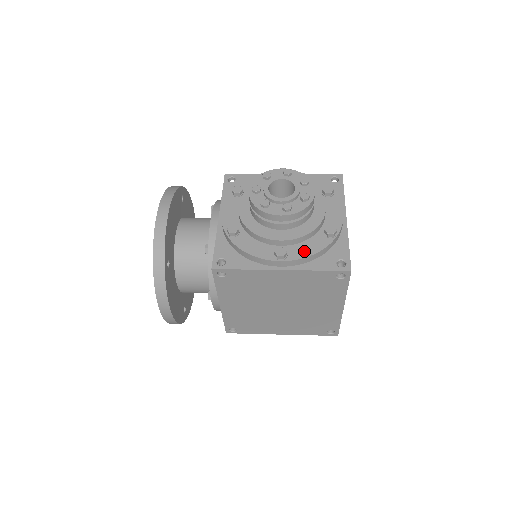
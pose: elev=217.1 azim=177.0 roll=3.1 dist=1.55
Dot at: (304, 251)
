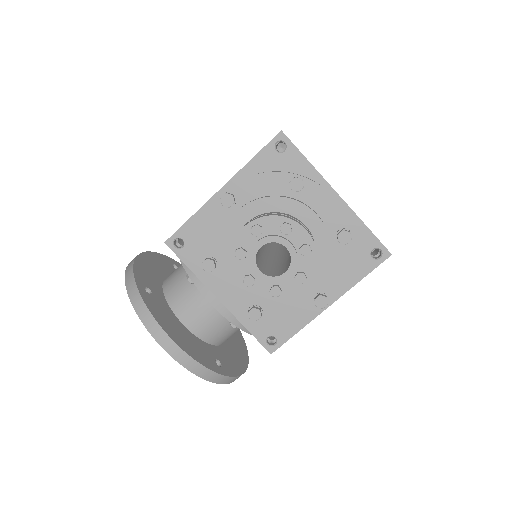
Dot at: (338, 278)
